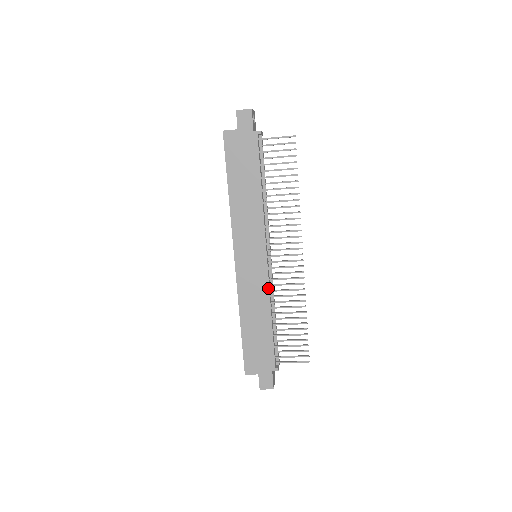
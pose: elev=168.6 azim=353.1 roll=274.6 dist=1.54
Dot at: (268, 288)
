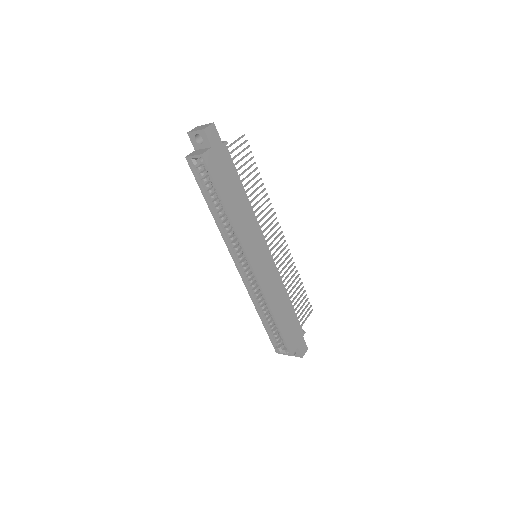
Dot at: (279, 274)
